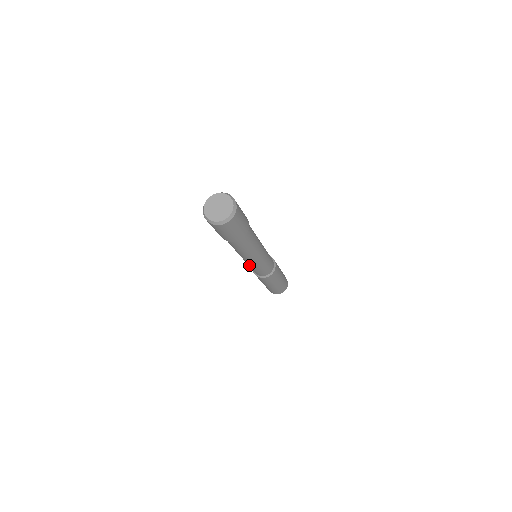
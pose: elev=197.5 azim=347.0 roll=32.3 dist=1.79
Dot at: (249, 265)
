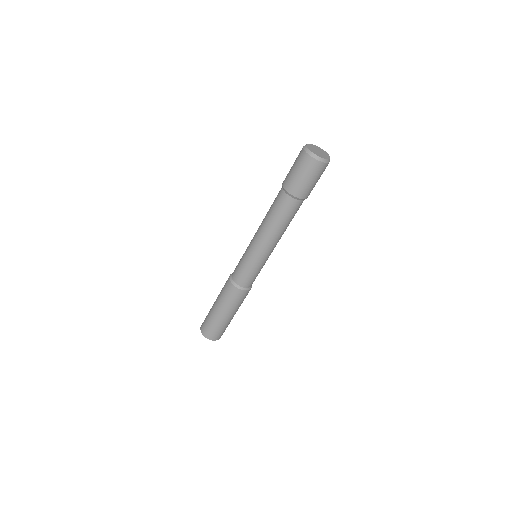
Dot at: (248, 255)
